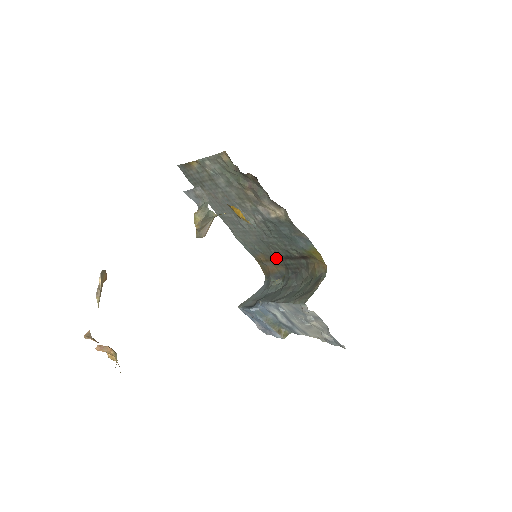
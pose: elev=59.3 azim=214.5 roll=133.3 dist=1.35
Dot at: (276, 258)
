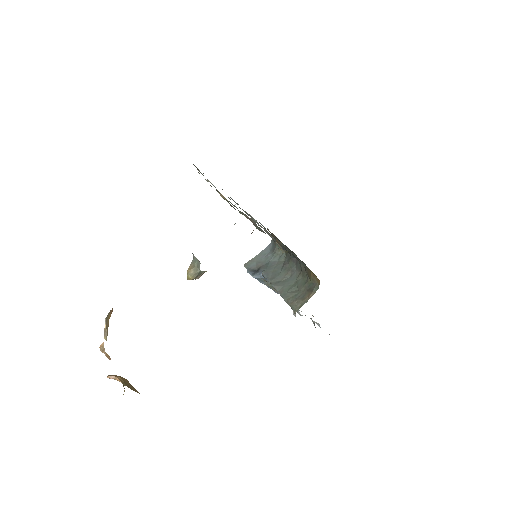
Dot at: occluded
